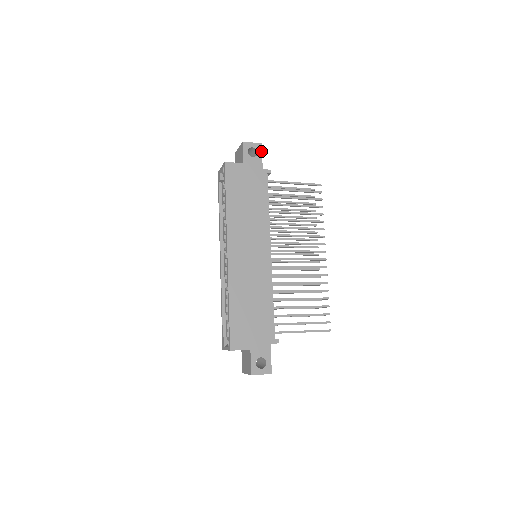
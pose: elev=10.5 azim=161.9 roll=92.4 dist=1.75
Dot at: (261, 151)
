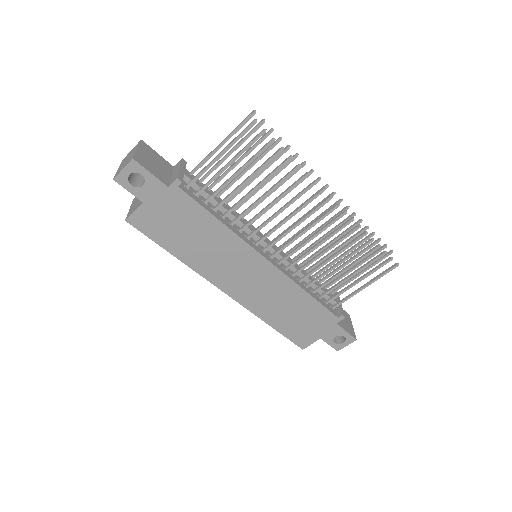
Dot at: (143, 168)
